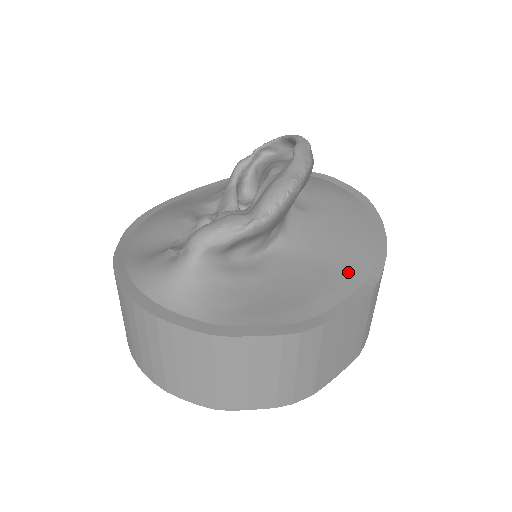
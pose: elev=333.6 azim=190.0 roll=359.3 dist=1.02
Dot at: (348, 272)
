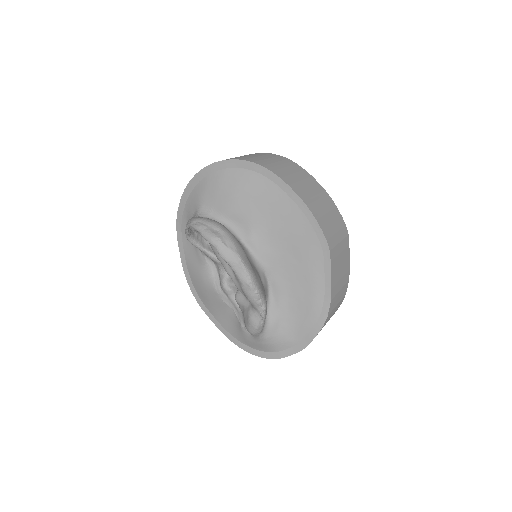
Dot at: (310, 253)
